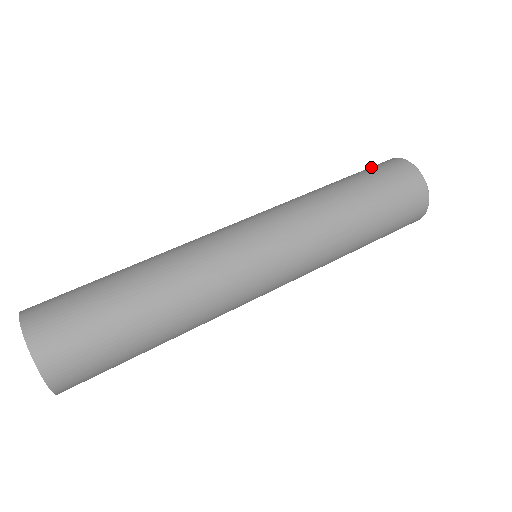
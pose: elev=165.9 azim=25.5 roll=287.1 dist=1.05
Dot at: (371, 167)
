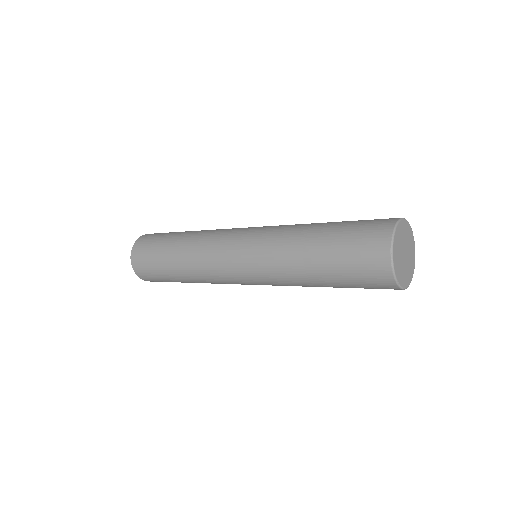
Dot at: (367, 221)
